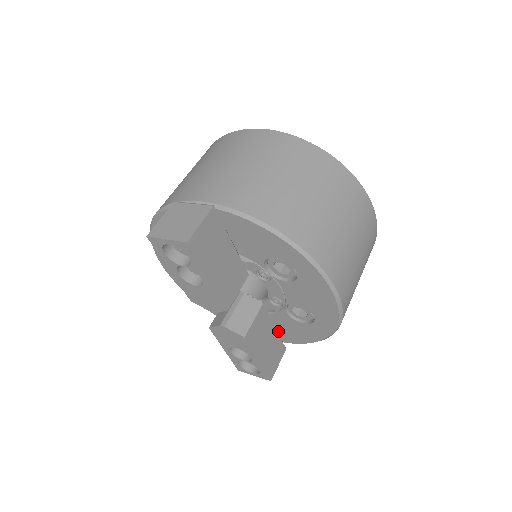
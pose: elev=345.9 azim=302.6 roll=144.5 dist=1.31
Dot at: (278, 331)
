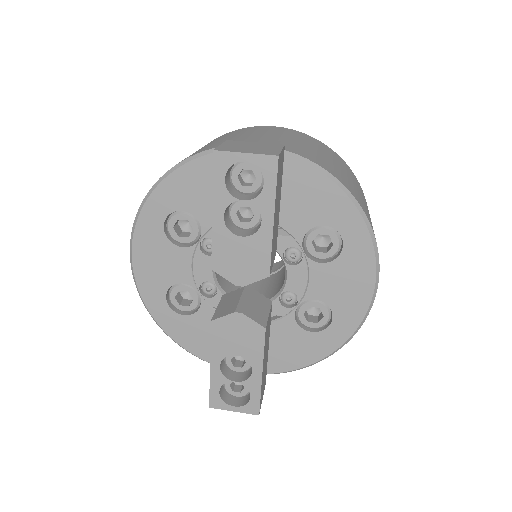
Dot at: occluded
